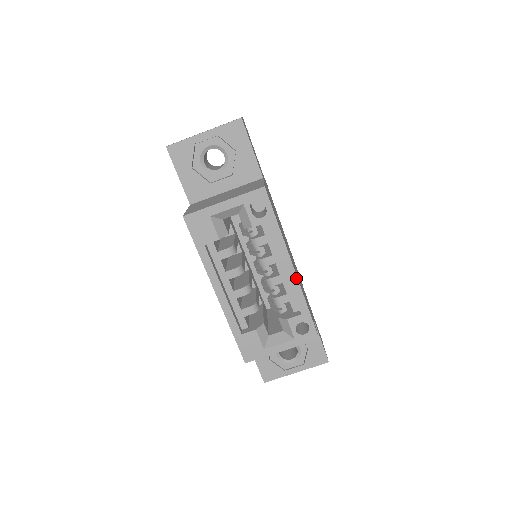
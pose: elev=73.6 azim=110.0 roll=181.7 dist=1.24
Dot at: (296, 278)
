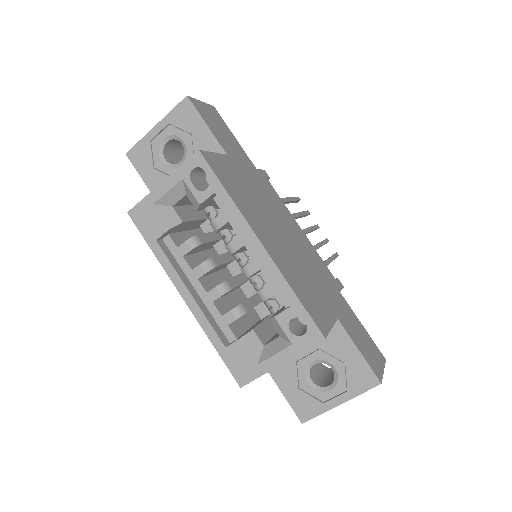
Dot at: (268, 257)
